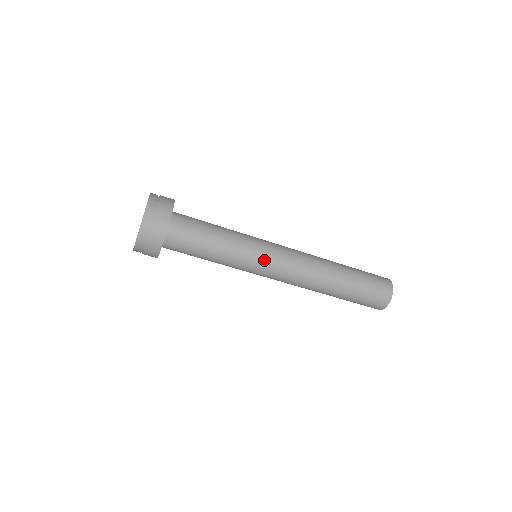
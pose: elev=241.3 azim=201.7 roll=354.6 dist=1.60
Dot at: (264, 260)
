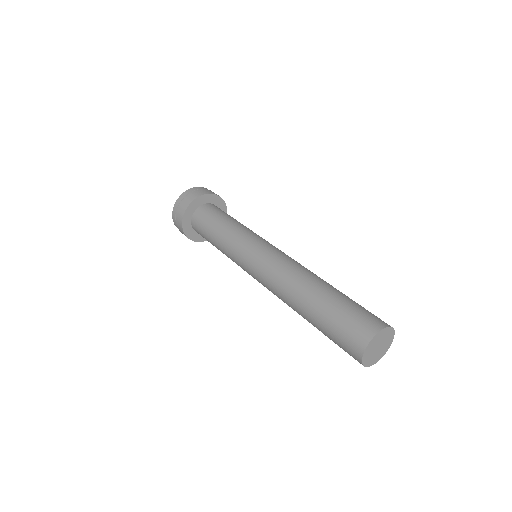
Dot at: (246, 255)
